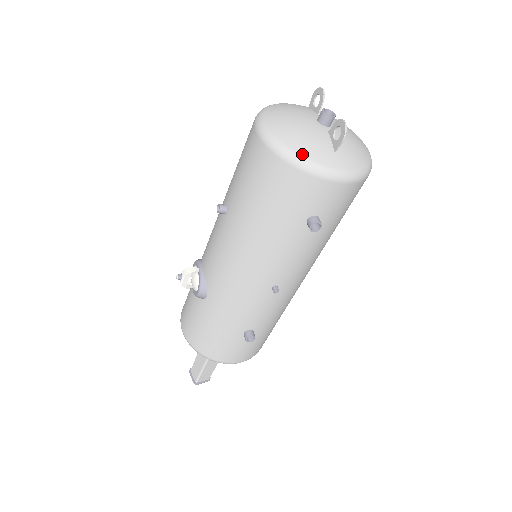
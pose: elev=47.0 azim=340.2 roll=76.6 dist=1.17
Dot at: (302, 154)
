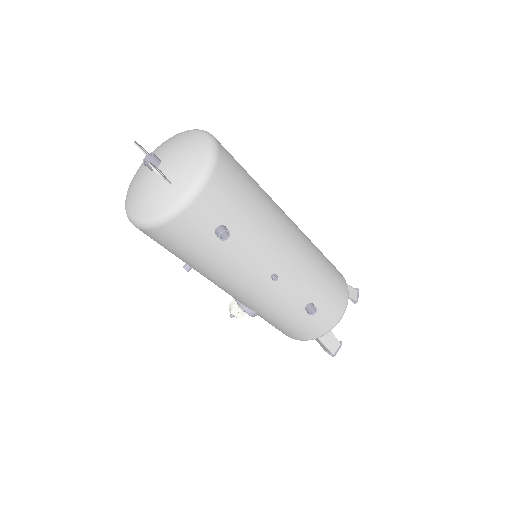
Dot at: (154, 214)
